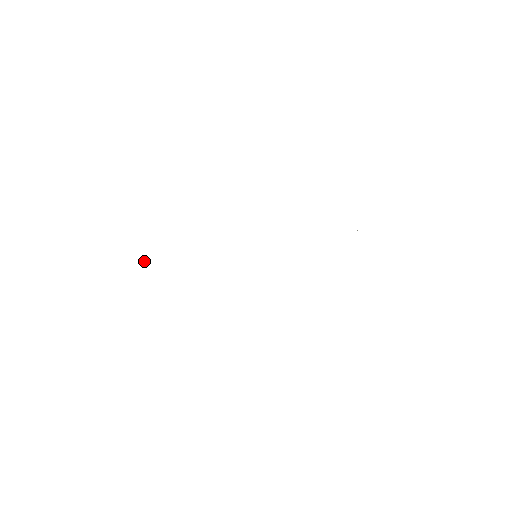
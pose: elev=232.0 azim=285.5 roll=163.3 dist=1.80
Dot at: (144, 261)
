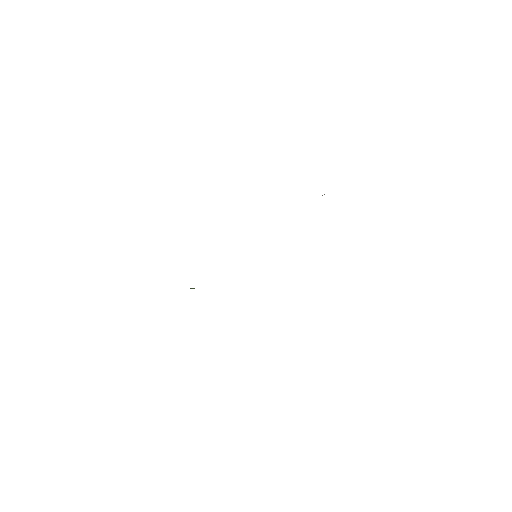
Dot at: (190, 288)
